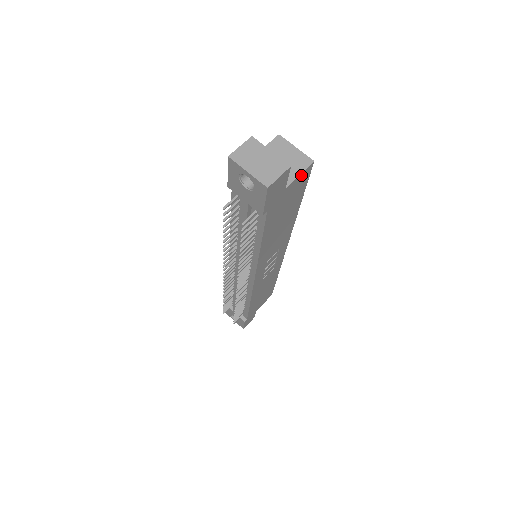
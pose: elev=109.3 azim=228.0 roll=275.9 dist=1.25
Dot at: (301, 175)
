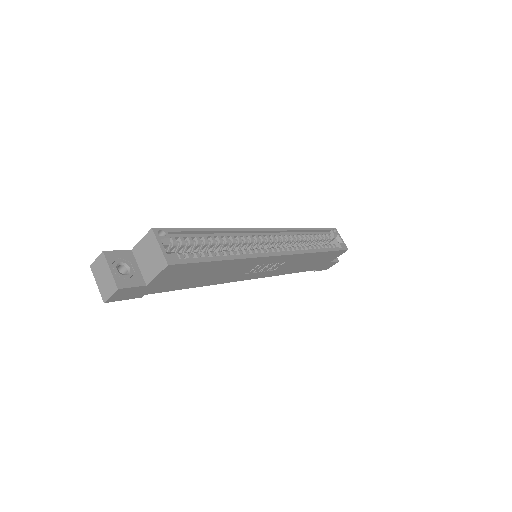
Dot at: (162, 273)
